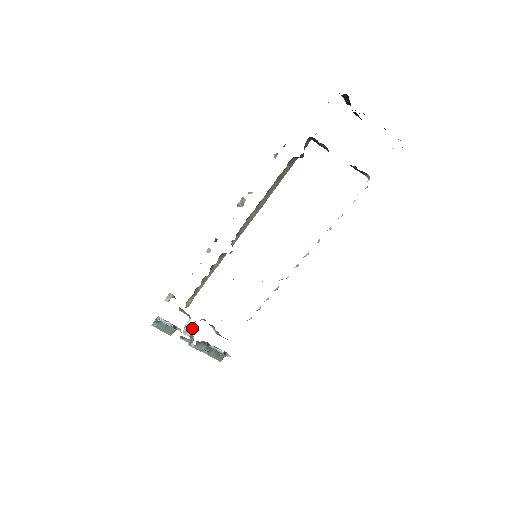
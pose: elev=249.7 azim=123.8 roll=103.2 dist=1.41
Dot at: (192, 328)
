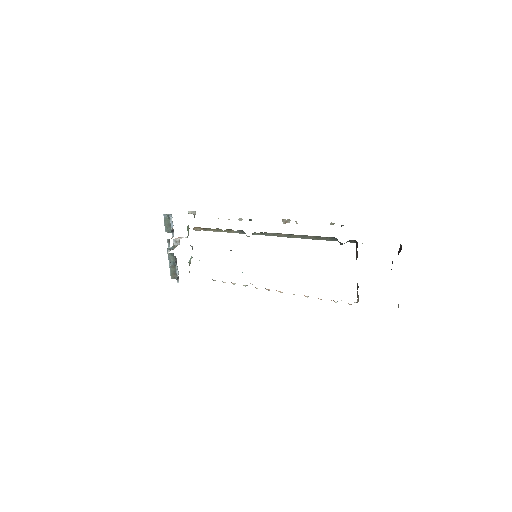
Dot at: occluded
